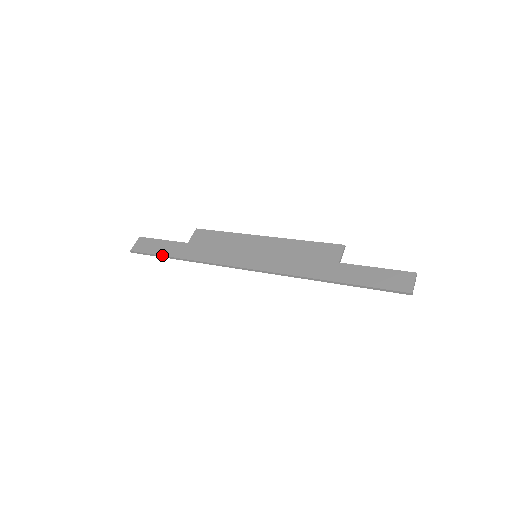
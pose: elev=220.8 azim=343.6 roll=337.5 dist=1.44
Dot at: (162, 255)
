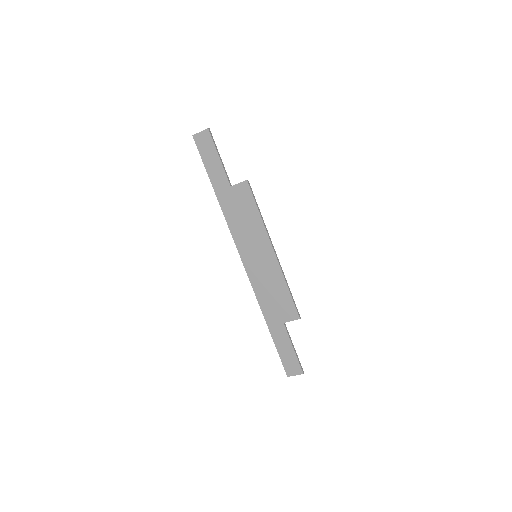
Dot at: (208, 174)
